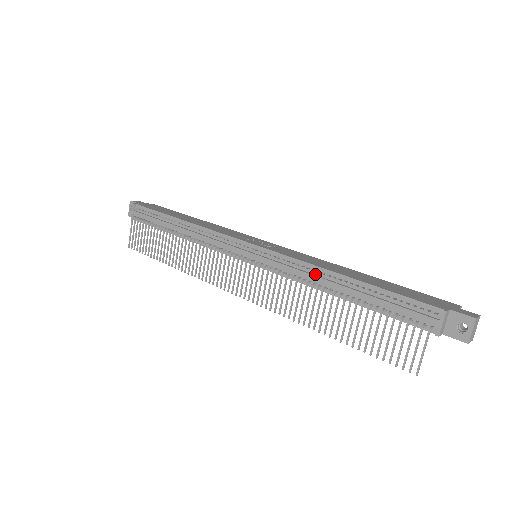
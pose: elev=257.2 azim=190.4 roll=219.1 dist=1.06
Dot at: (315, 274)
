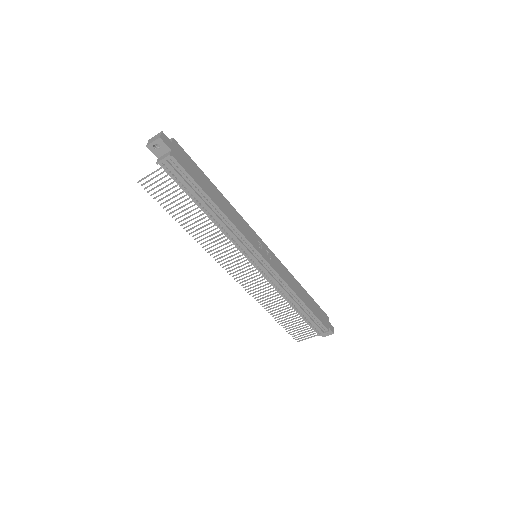
Dot at: (289, 293)
